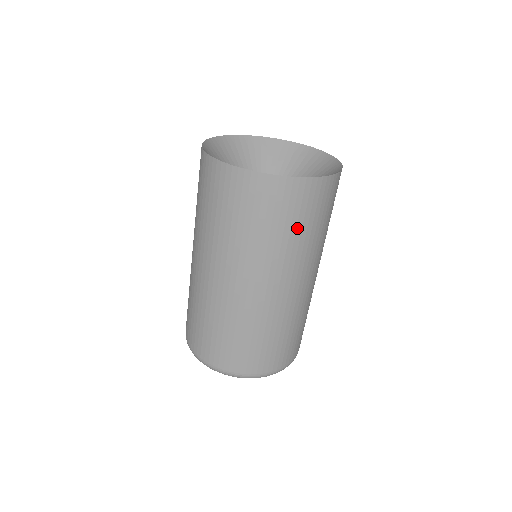
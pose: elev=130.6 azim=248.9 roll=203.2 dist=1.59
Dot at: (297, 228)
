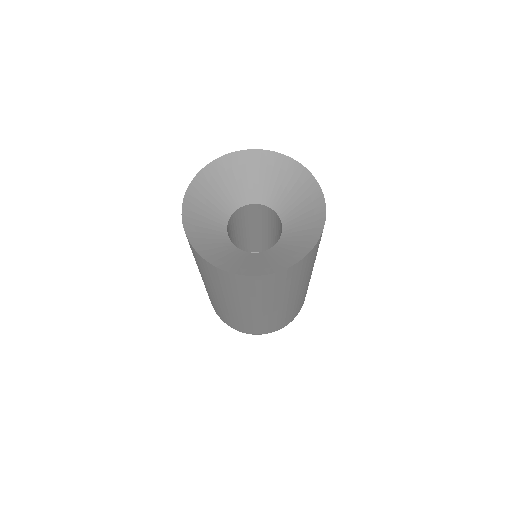
Dot at: (308, 268)
